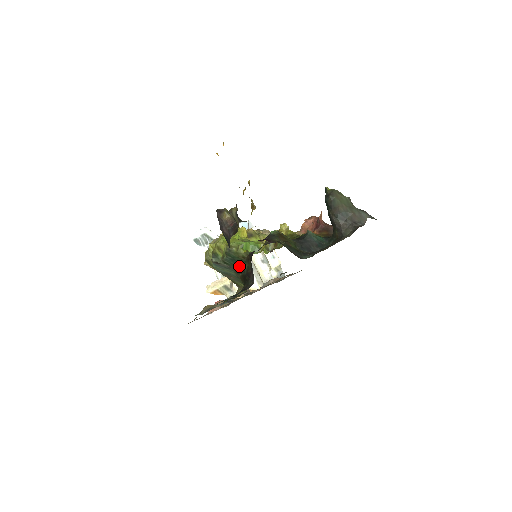
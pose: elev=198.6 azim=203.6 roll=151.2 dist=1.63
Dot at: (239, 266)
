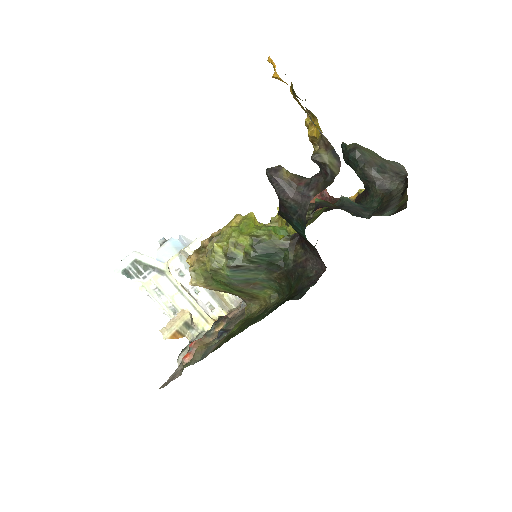
Dot at: (276, 260)
